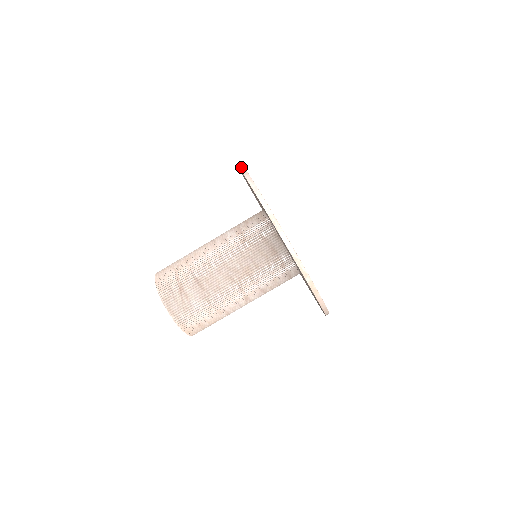
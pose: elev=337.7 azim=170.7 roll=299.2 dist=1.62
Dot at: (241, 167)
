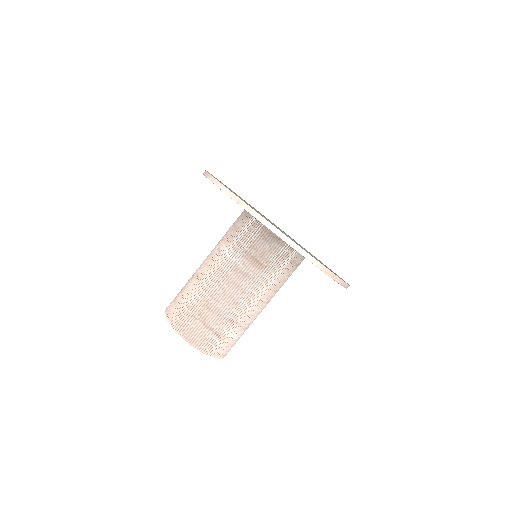
Dot at: (248, 210)
